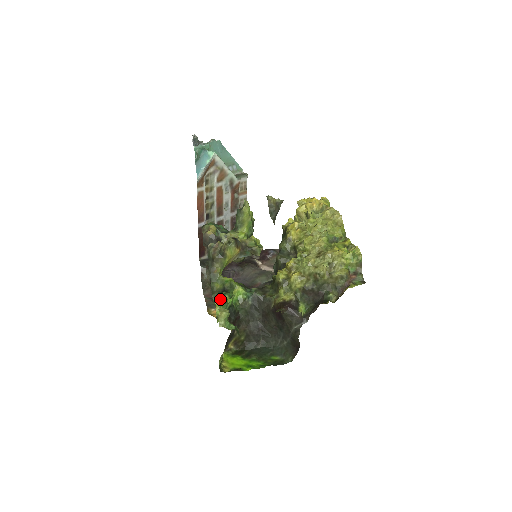
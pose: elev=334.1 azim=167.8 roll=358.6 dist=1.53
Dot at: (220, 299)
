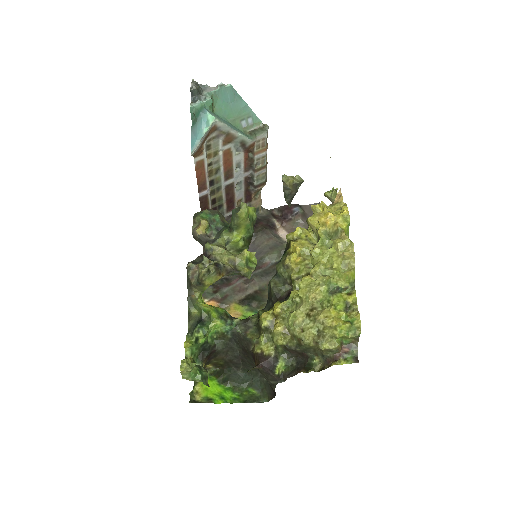
Dot at: (193, 333)
